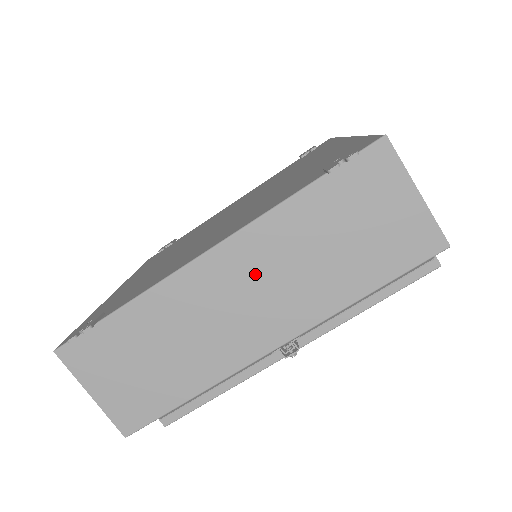
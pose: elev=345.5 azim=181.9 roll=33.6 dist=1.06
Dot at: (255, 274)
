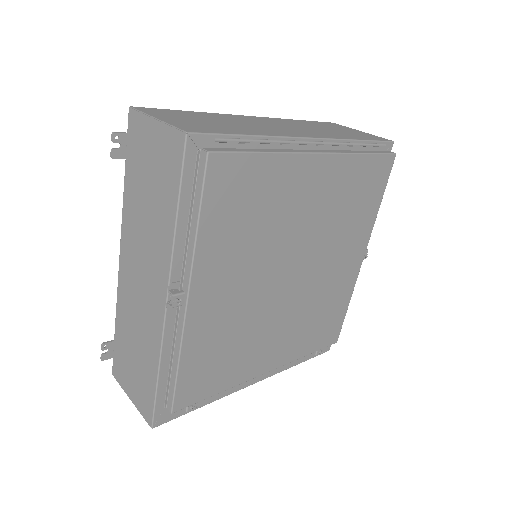
Dot at: (136, 255)
